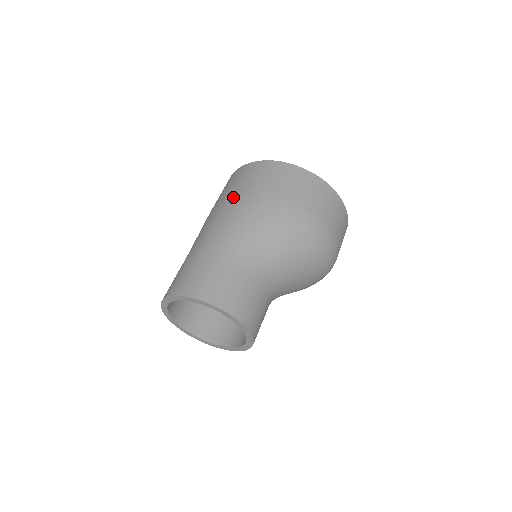
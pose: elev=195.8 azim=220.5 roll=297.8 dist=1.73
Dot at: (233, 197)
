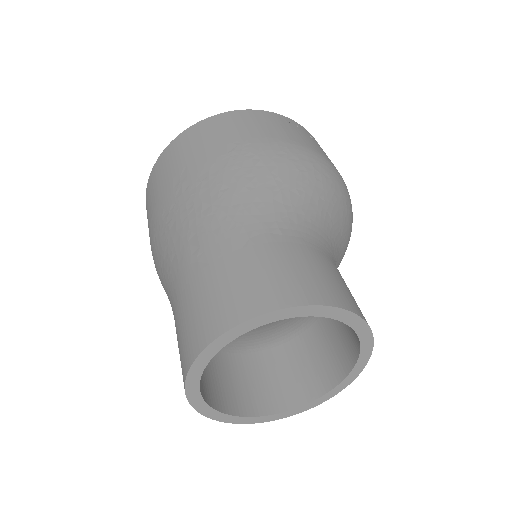
Dot at: (201, 167)
